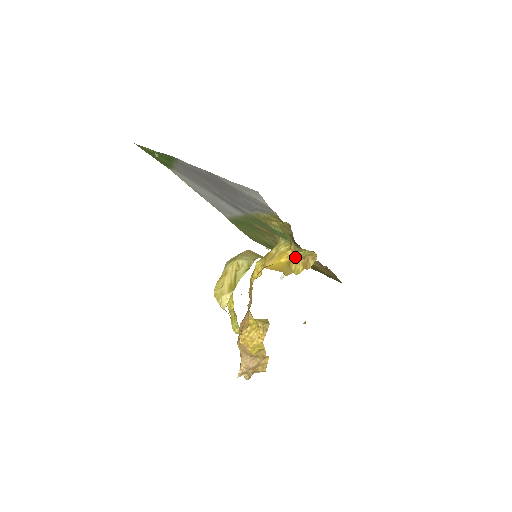
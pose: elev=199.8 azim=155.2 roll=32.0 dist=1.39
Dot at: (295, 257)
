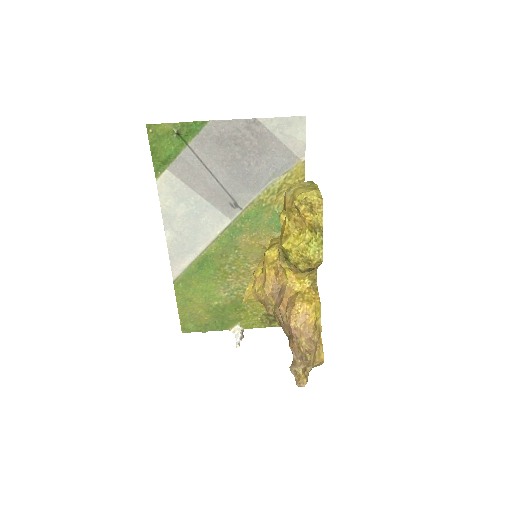
Dot at: occluded
